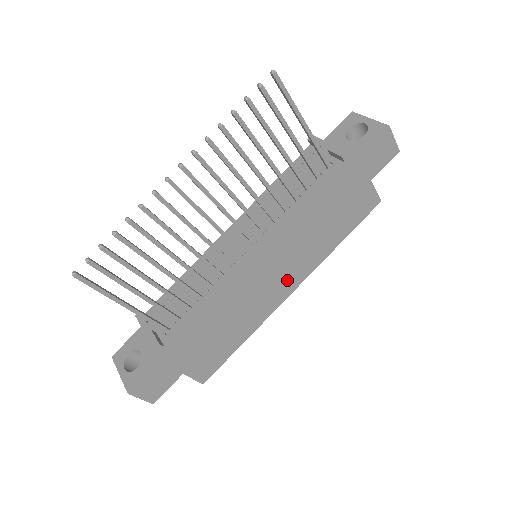
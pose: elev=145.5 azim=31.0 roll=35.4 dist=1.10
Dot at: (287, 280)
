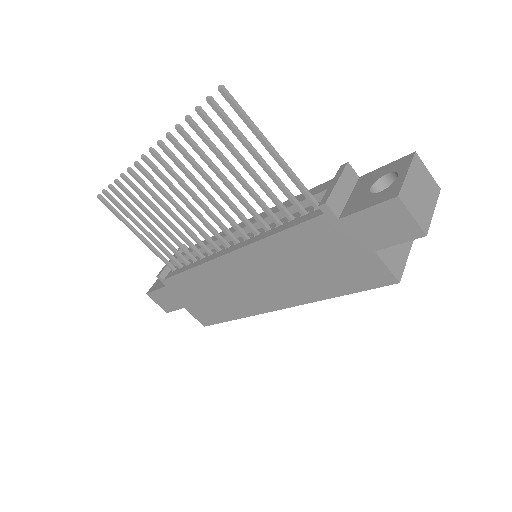
Dot at: (271, 295)
